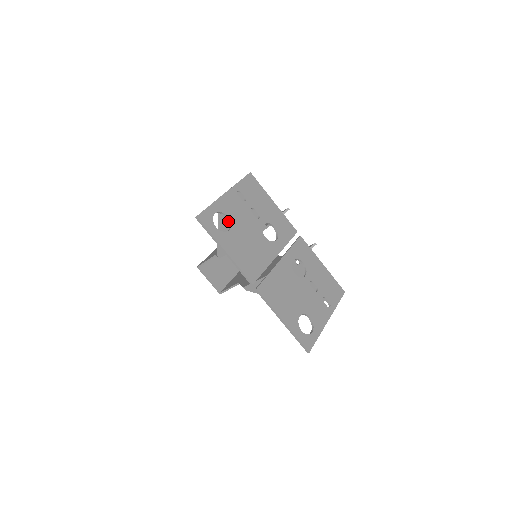
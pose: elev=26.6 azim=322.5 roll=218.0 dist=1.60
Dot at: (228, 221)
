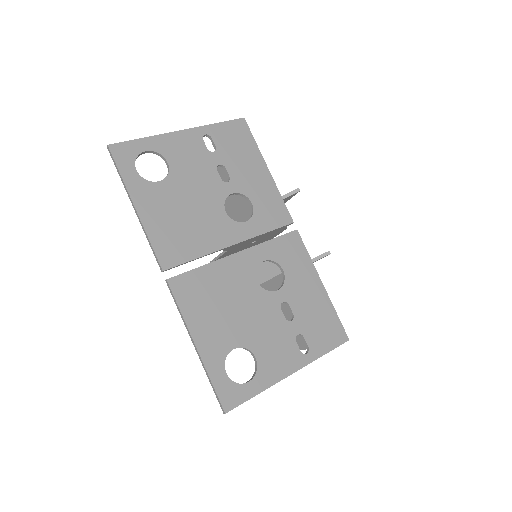
Dot at: occluded
